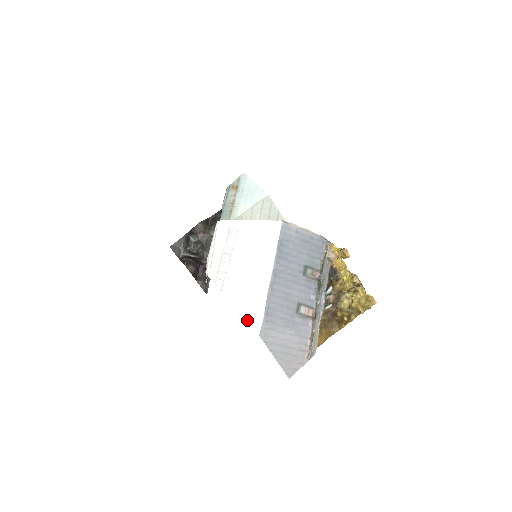
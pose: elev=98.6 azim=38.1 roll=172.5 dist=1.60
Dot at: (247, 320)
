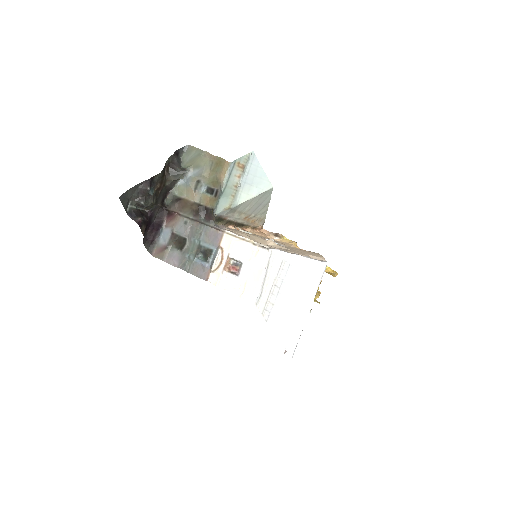
Dot at: (285, 347)
